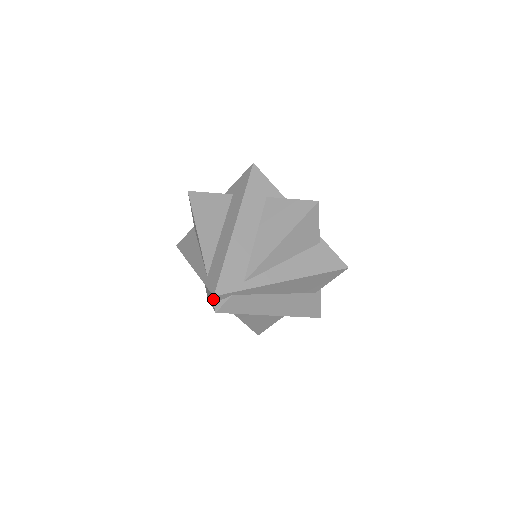
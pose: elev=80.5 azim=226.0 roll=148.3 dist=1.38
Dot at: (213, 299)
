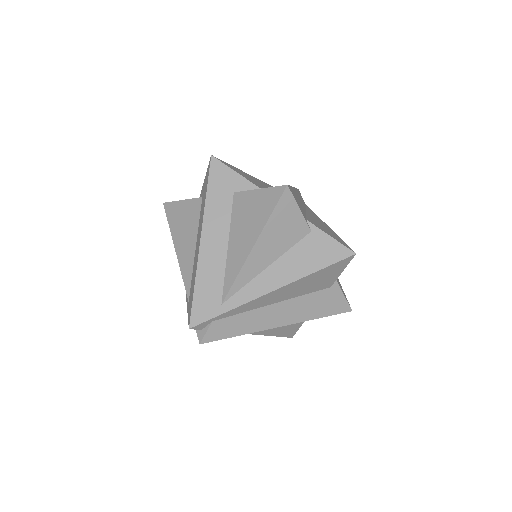
Dot at: occluded
